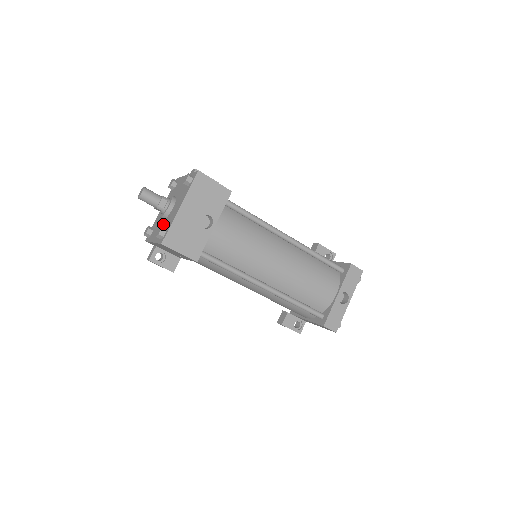
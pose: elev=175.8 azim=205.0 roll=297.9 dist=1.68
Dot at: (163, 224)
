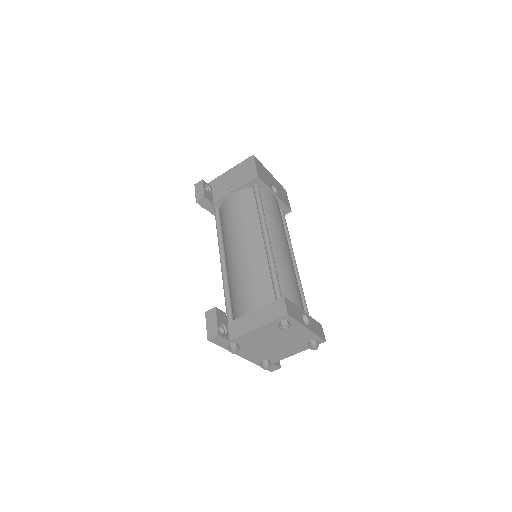
Dot at: occluded
